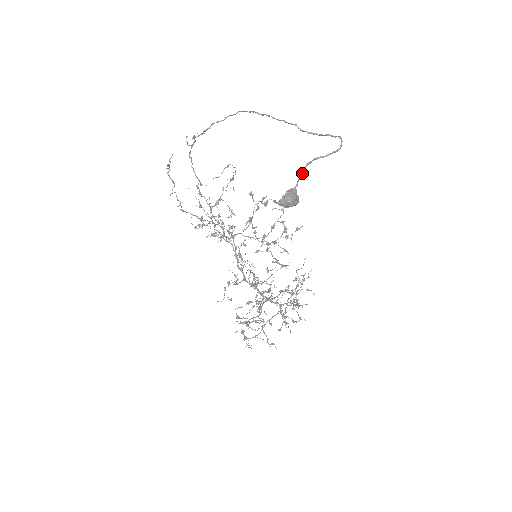
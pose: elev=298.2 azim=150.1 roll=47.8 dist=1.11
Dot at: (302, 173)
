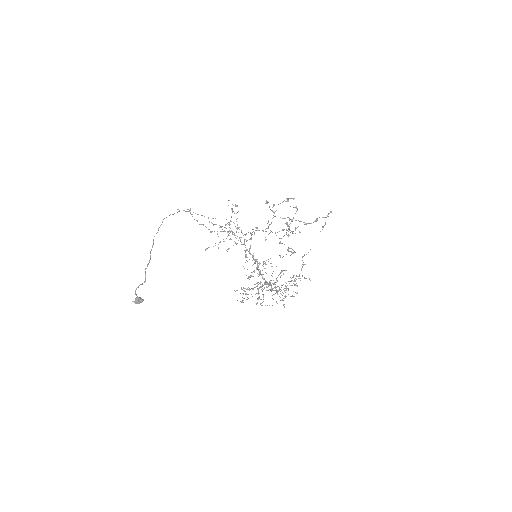
Dot at: occluded
